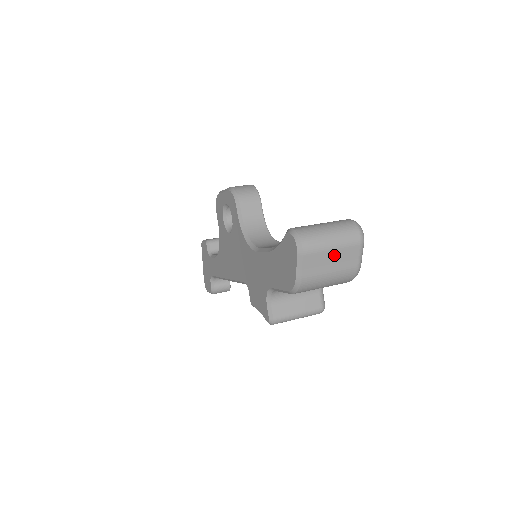
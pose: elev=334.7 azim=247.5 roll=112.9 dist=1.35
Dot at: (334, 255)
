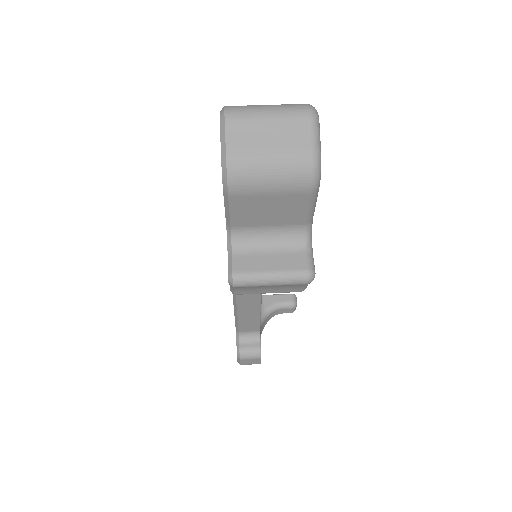
Dot at: (271, 128)
